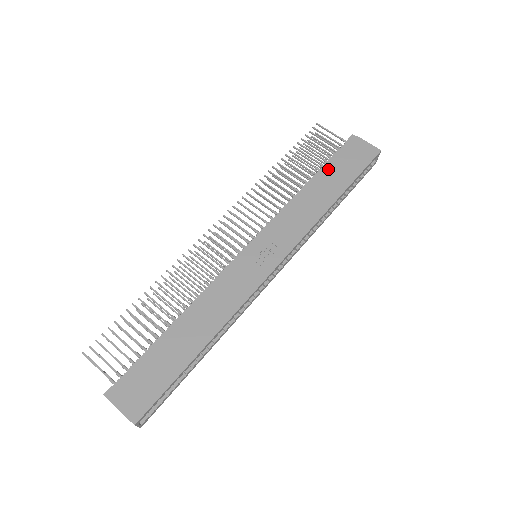
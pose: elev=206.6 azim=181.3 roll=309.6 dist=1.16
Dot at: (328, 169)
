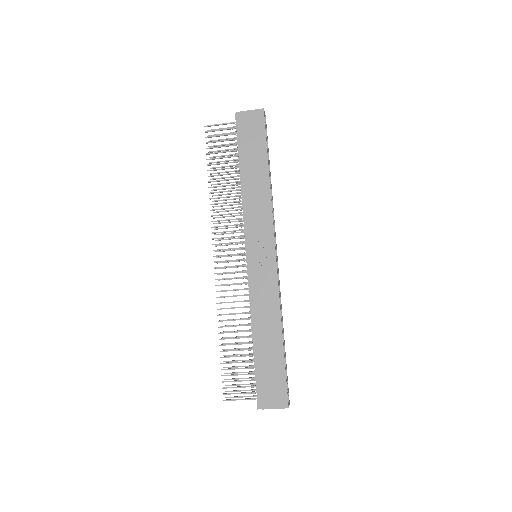
Dot at: (244, 157)
